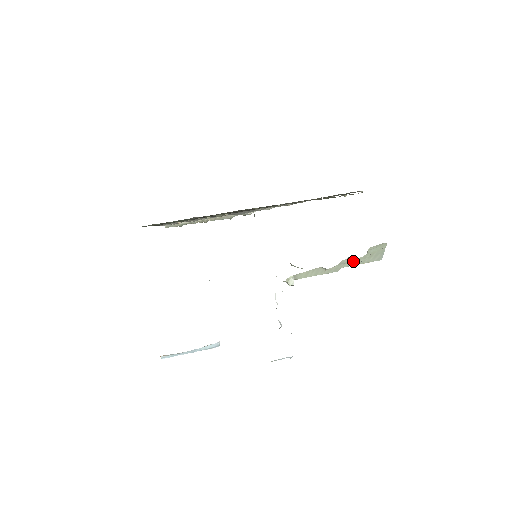
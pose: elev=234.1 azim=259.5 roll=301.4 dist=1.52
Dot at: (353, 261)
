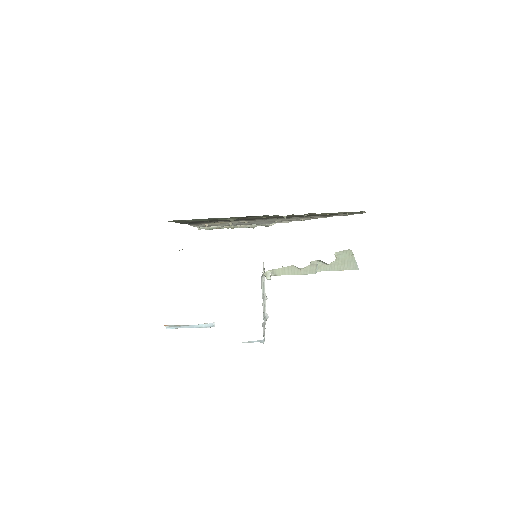
Dot at: (327, 266)
